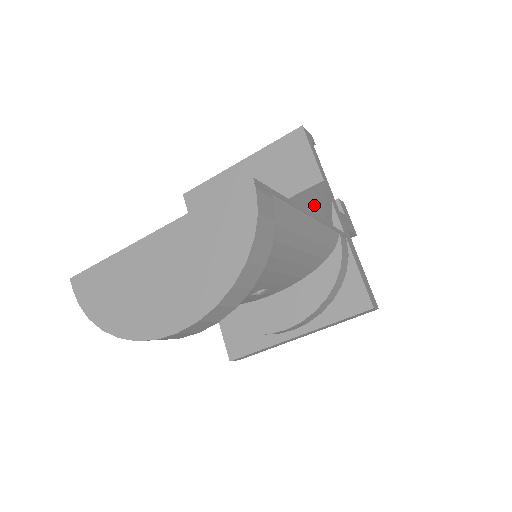
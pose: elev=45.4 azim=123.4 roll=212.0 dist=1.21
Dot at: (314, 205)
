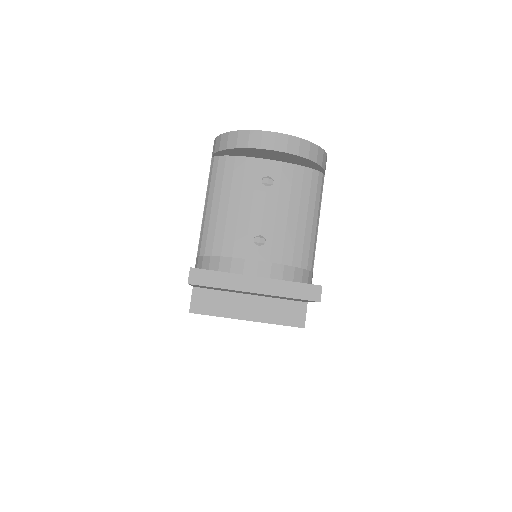
Dot at: occluded
